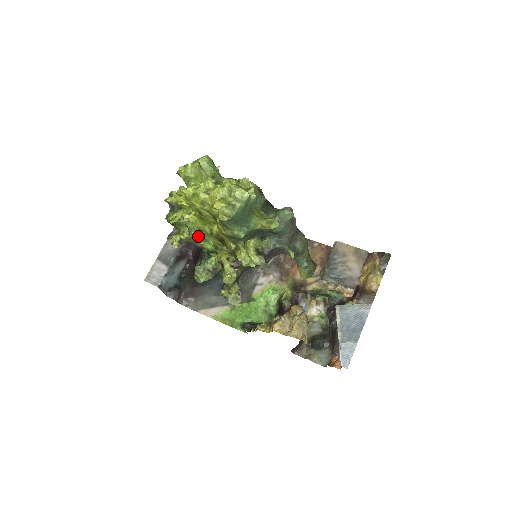
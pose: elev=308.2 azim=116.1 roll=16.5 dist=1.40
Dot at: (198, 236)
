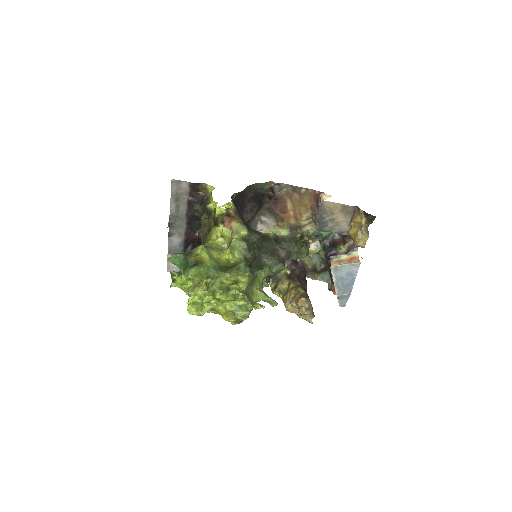
Dot at: occluded
